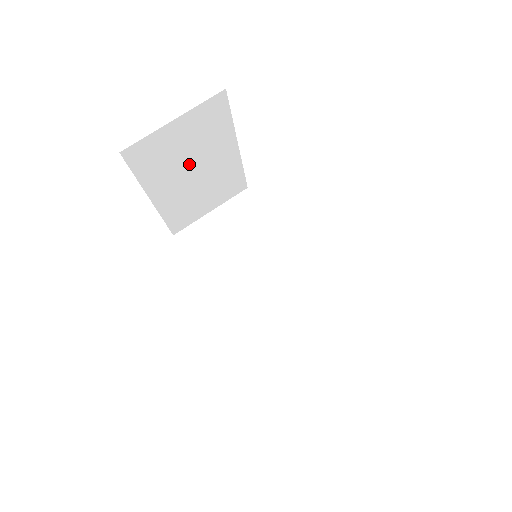
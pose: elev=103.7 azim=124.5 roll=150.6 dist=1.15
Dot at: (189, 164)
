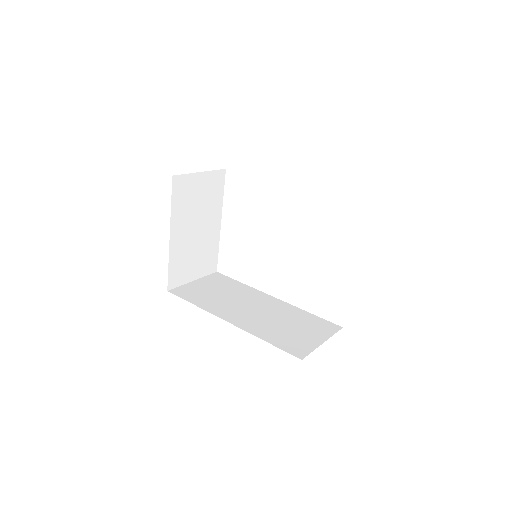
Dot at: (196, 217)
